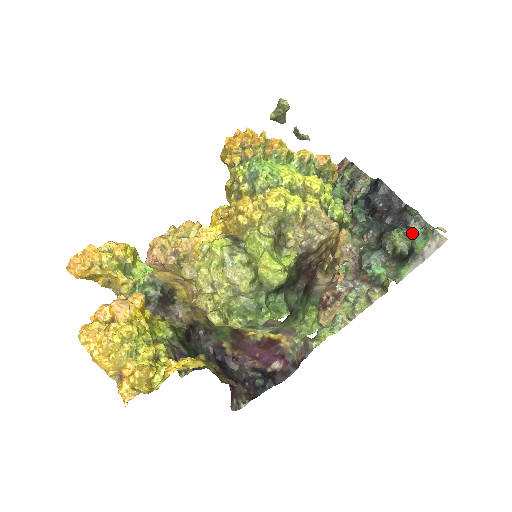
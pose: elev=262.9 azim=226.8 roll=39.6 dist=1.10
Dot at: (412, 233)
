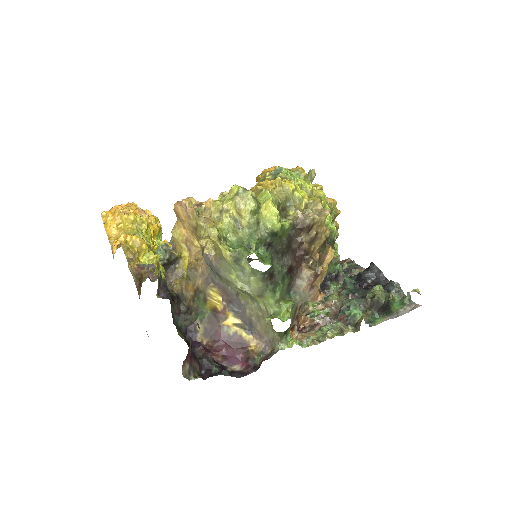
Dot at: (391, 299)
